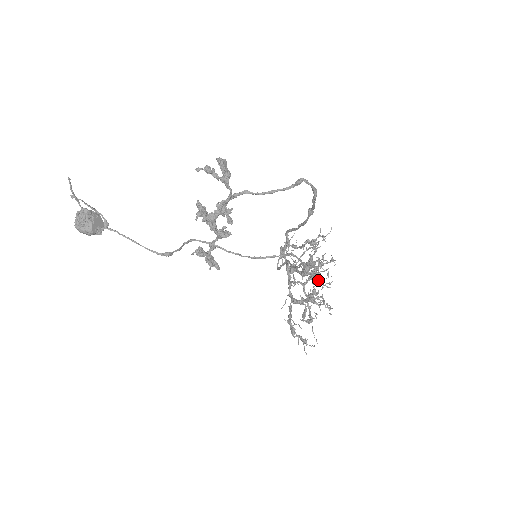
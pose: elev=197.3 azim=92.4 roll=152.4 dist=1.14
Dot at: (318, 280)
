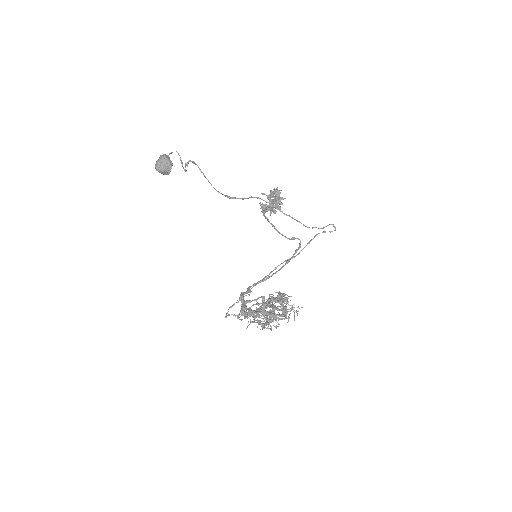
Dot at: occluded
